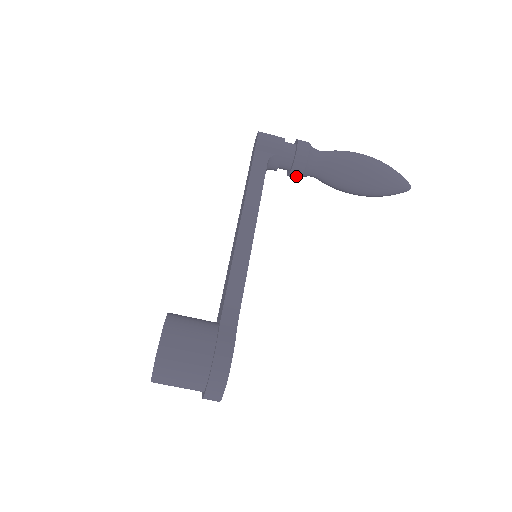
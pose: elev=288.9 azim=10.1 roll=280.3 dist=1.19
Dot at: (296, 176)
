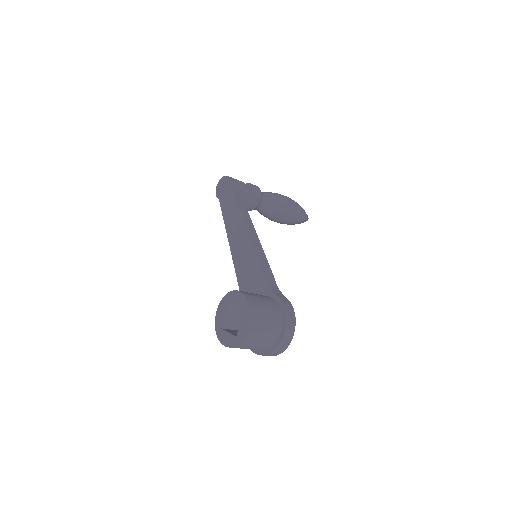
Dot at: (252, 208)
